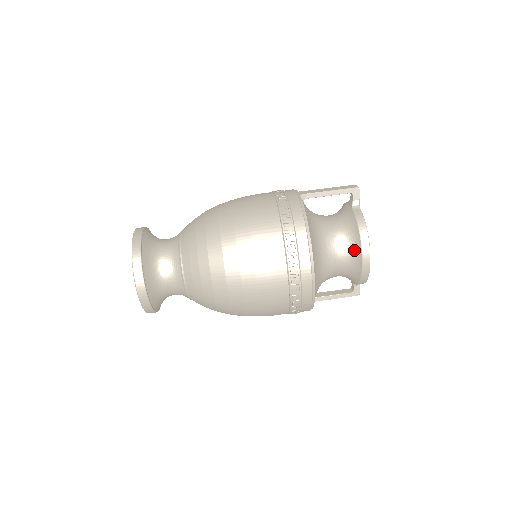
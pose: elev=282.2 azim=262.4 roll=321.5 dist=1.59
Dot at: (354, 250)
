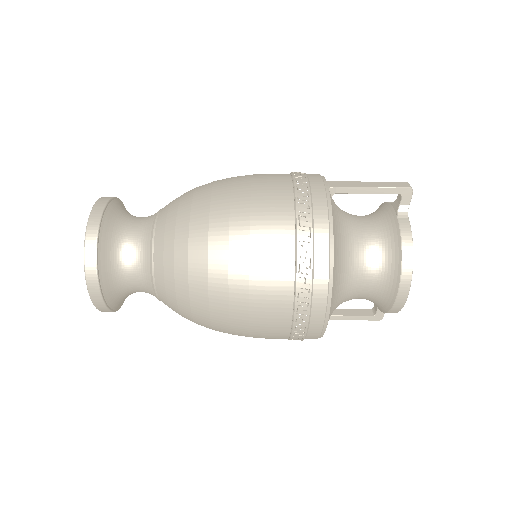
Dot at: (389, 274)
